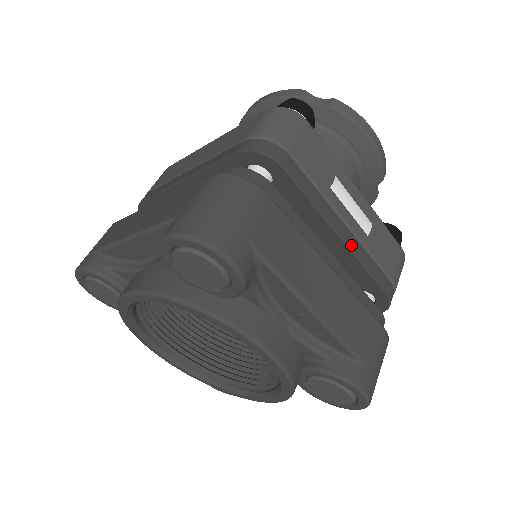
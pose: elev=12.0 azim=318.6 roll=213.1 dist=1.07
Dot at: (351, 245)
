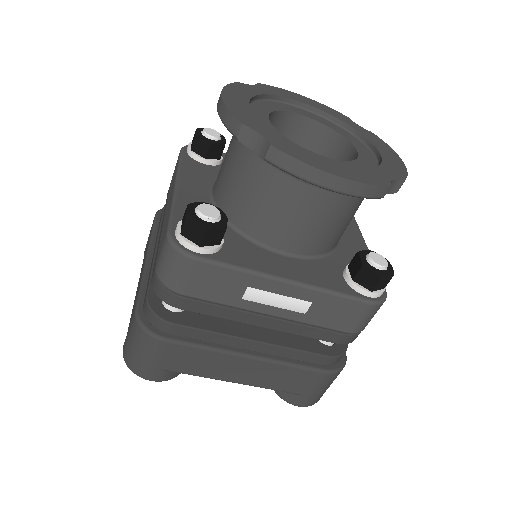
Dot at: (280, 328)
